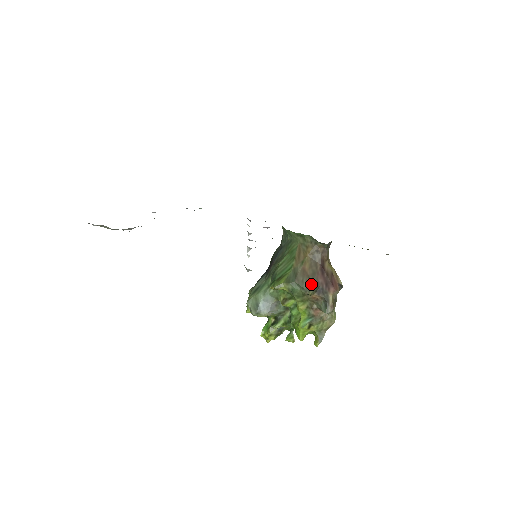
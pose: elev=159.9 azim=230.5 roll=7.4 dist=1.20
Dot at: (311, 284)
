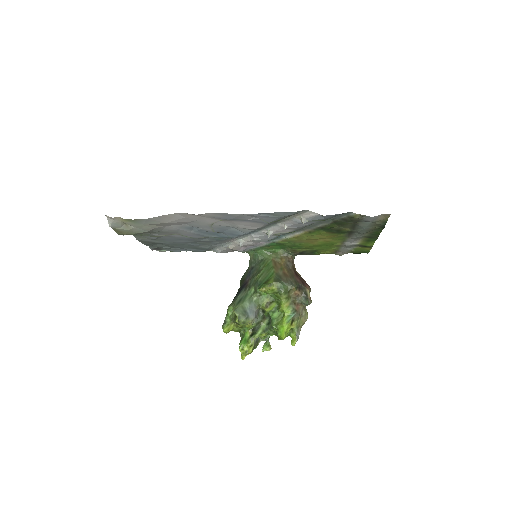
Dot at: (294, 281)
